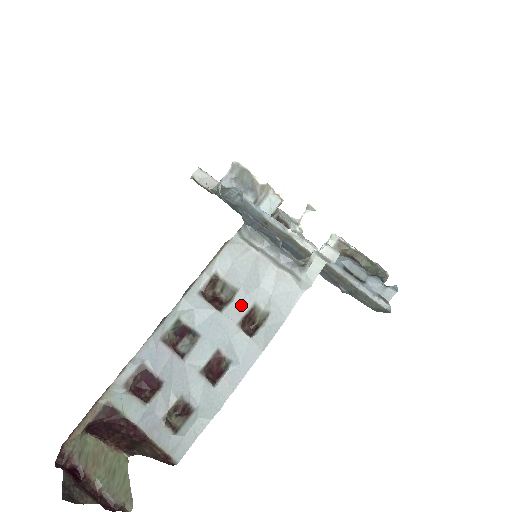
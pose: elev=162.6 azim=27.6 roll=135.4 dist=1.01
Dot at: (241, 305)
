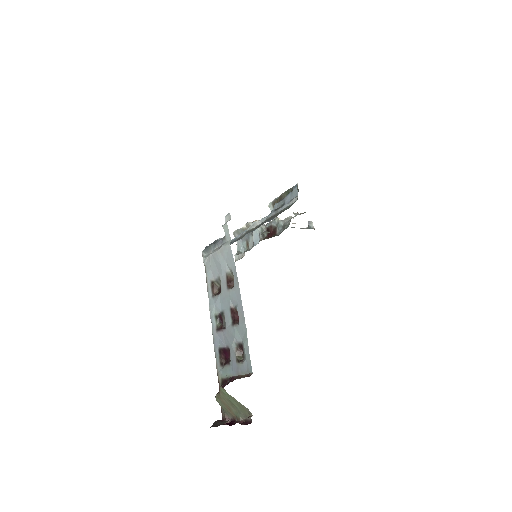
Dot at: (223, 281)
